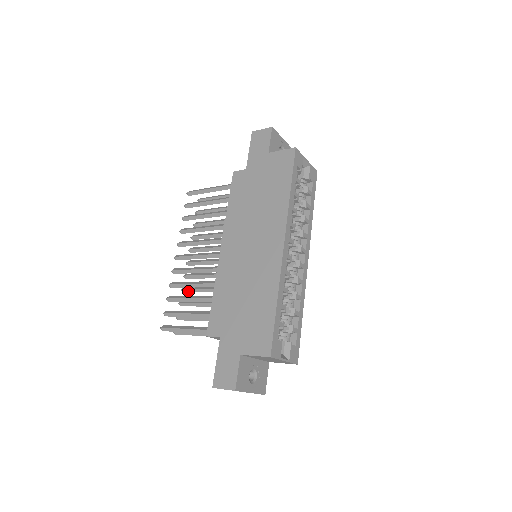
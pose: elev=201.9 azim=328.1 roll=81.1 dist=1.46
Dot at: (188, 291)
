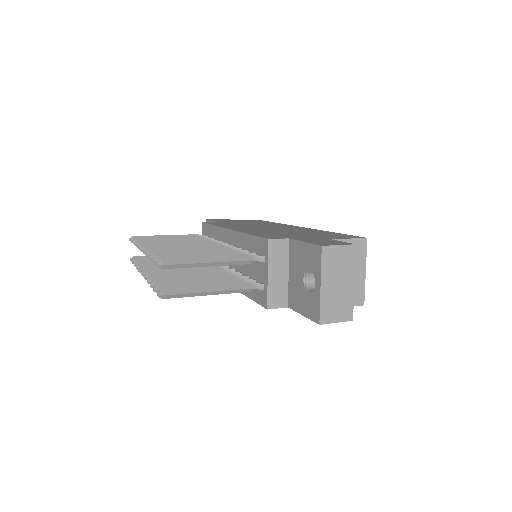
Dot at: (163, 279)
